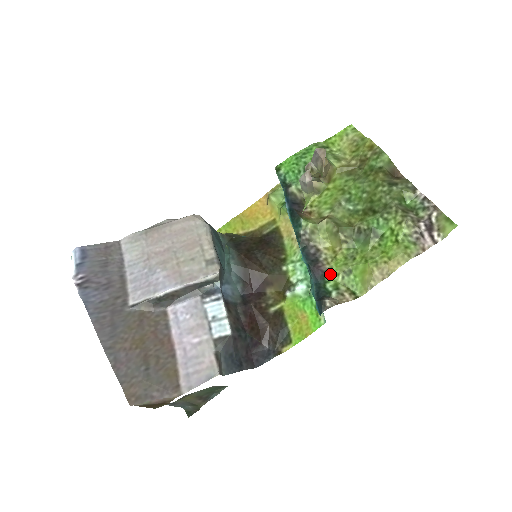
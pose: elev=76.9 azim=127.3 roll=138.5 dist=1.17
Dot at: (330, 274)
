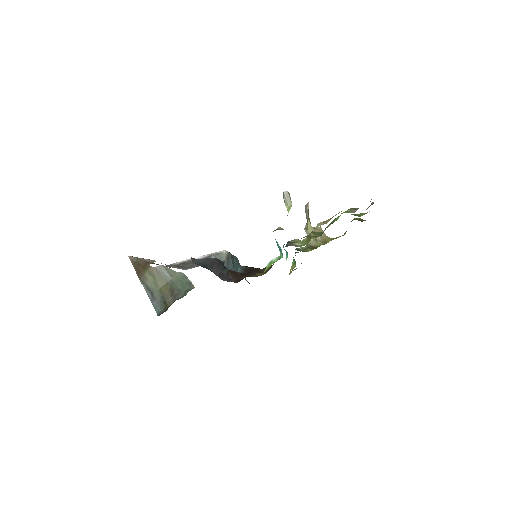
Dot at: (295, 242)
